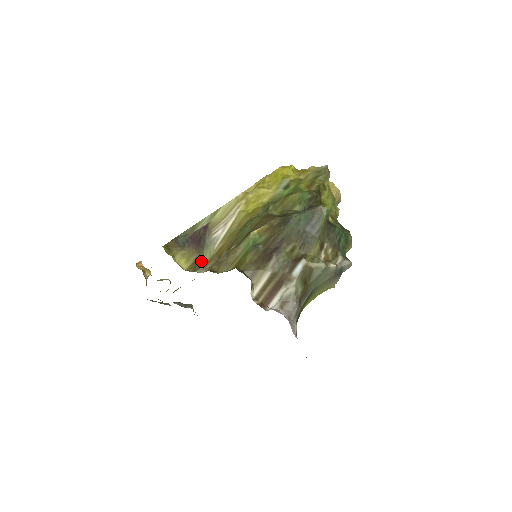
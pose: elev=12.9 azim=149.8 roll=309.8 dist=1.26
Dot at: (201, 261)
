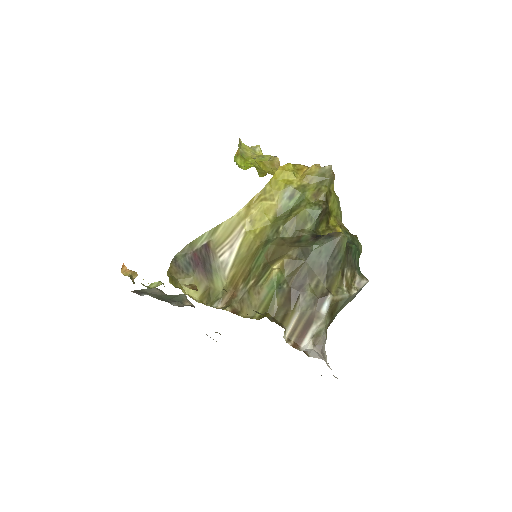
Dot at: (214, 291)
